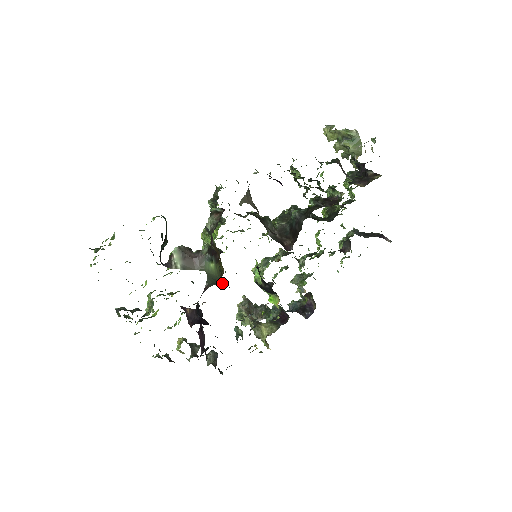
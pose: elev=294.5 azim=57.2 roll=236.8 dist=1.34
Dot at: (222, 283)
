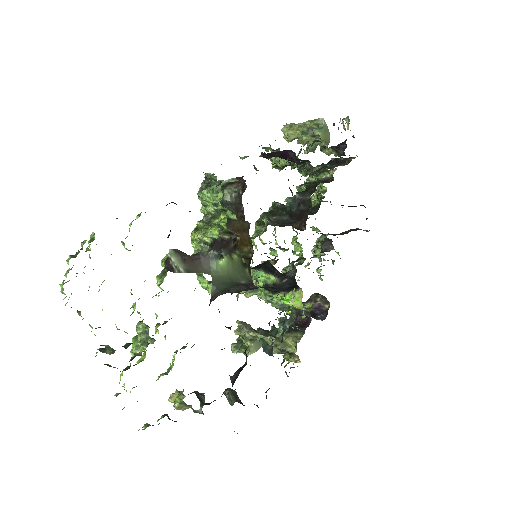
Dot at: (235, 285)
